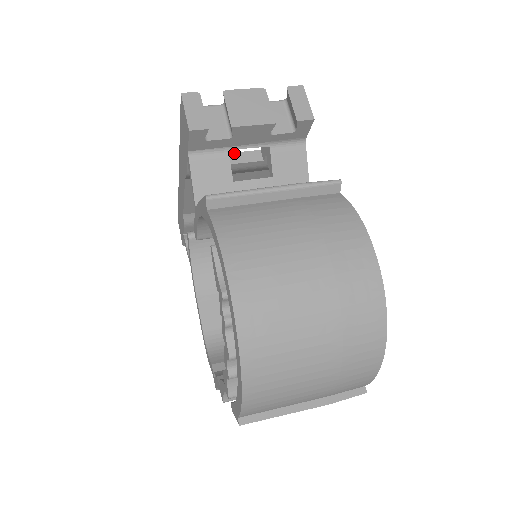
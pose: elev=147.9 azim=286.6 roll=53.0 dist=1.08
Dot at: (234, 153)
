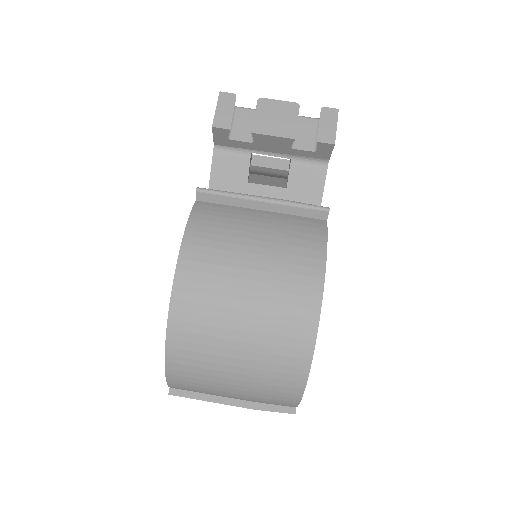
Dot at: (264, 157)
